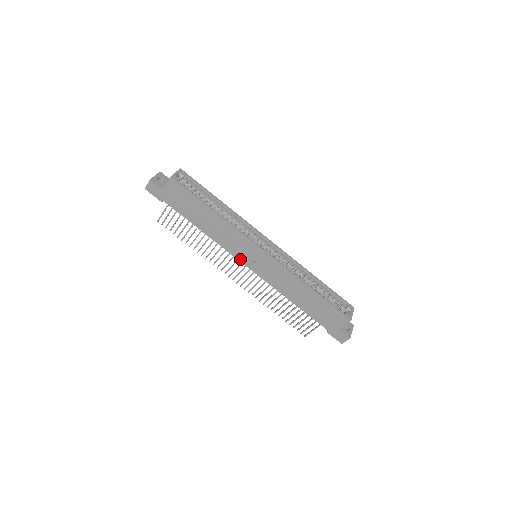
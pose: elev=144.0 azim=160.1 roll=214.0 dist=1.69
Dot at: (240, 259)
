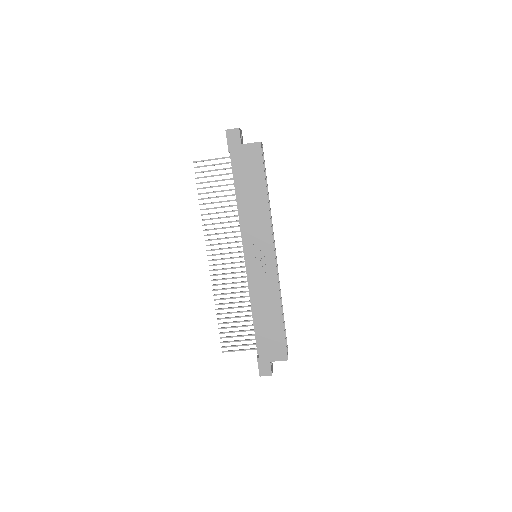
Dot at: (247, 248)
